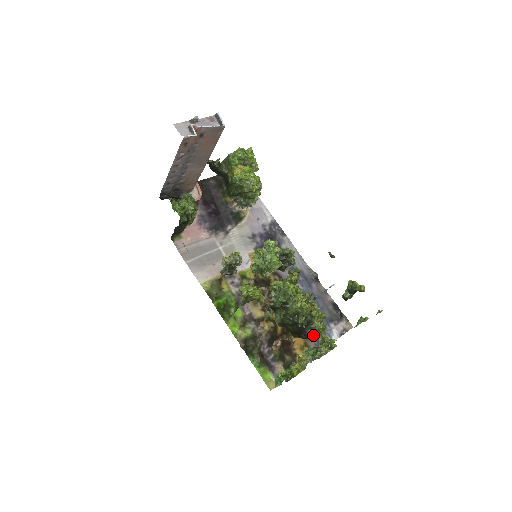
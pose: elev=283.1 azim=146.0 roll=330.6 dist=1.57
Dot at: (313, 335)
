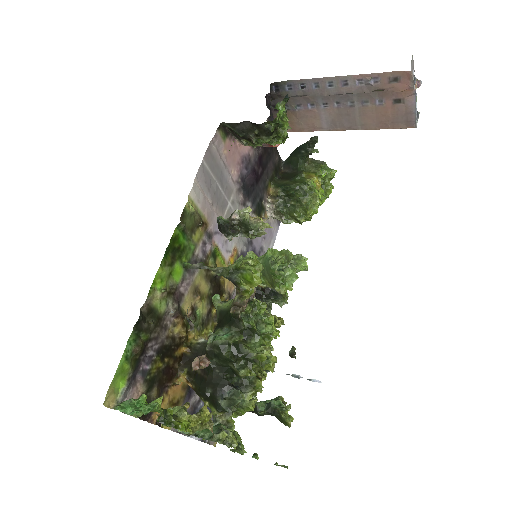
Dot at: (226, 405)
